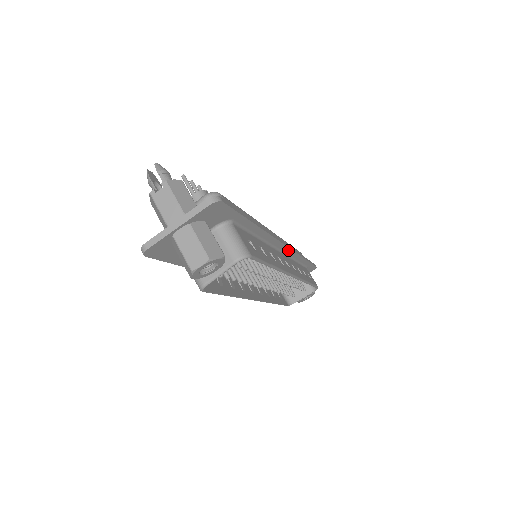
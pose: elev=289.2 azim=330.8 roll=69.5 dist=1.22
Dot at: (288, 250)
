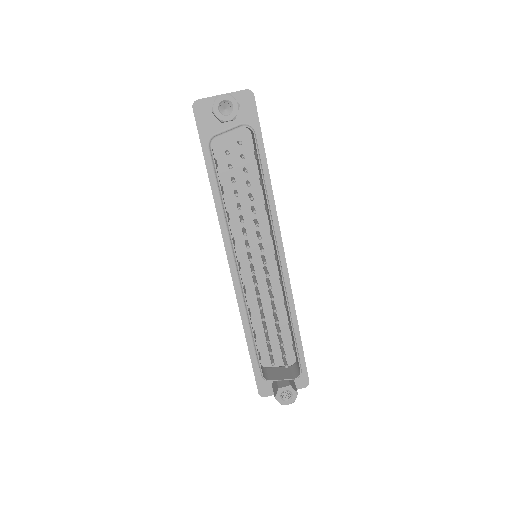
Dot at: (285, 267)
